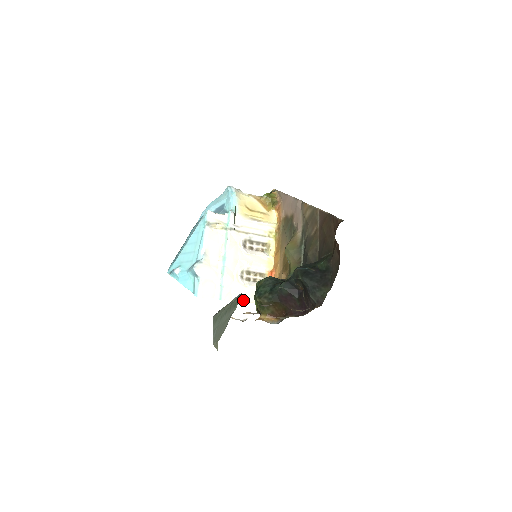
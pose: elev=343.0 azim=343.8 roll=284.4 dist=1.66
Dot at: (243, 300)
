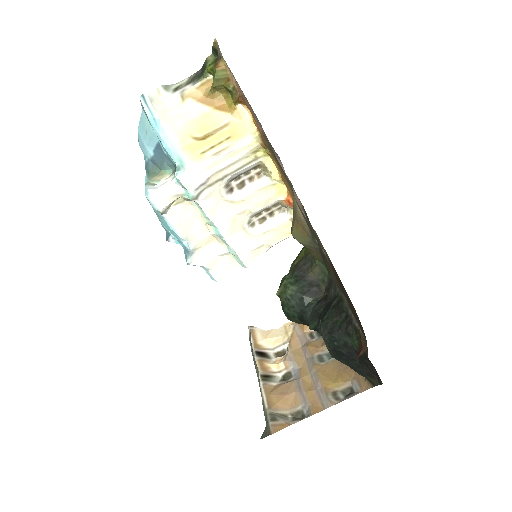
Dot at: (270, 247)
